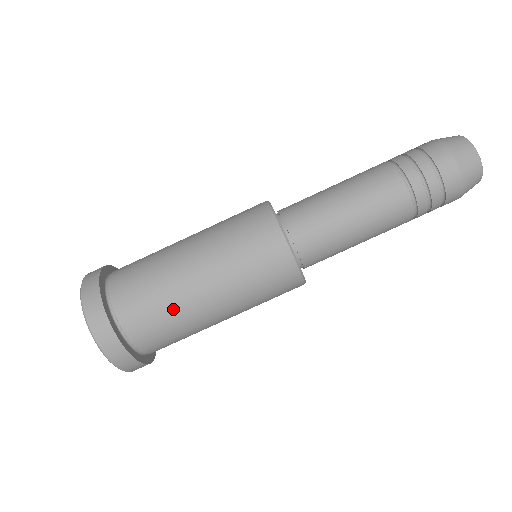
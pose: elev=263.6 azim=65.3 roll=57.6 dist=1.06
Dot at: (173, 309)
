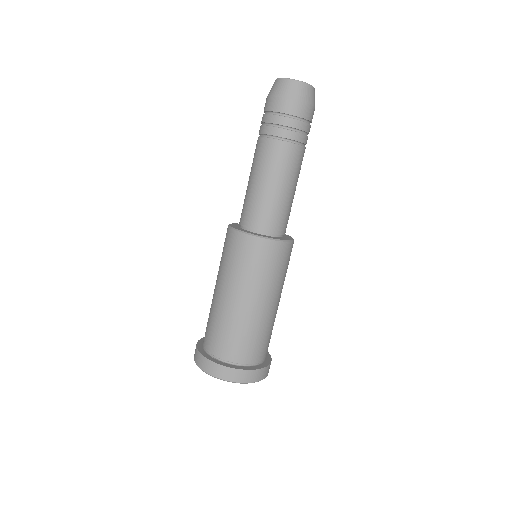
Dot at: (267, 328)
